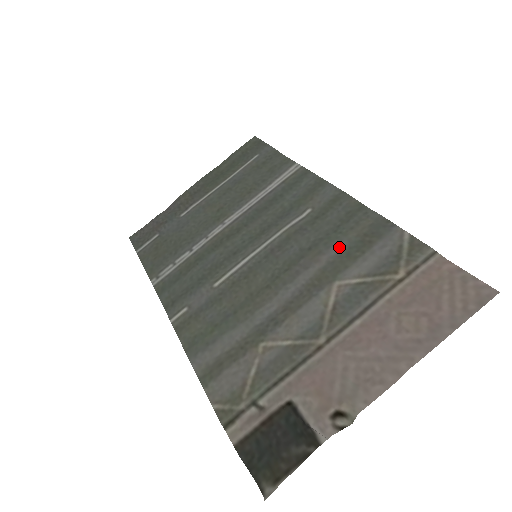
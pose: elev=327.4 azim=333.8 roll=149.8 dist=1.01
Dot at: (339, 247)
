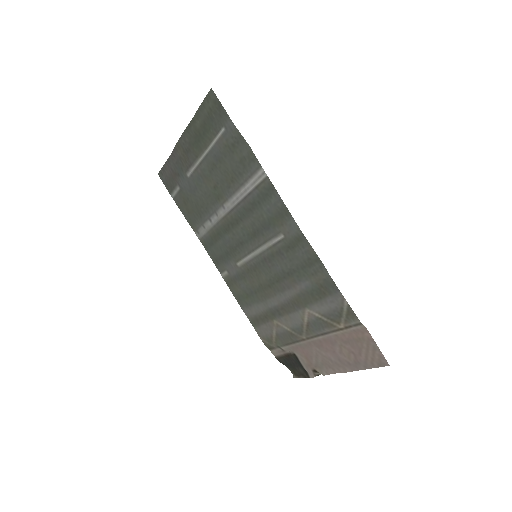
Dot at: (306, 285)
